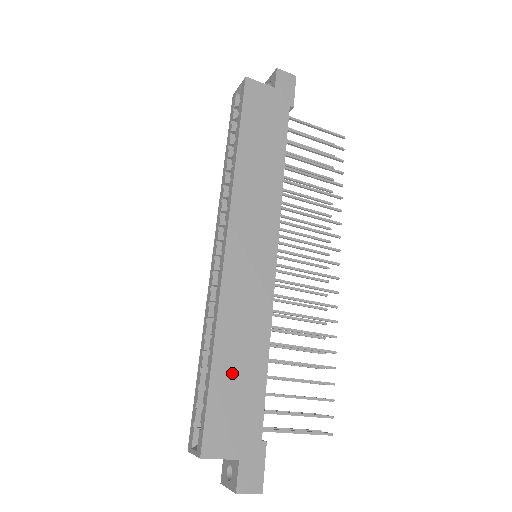
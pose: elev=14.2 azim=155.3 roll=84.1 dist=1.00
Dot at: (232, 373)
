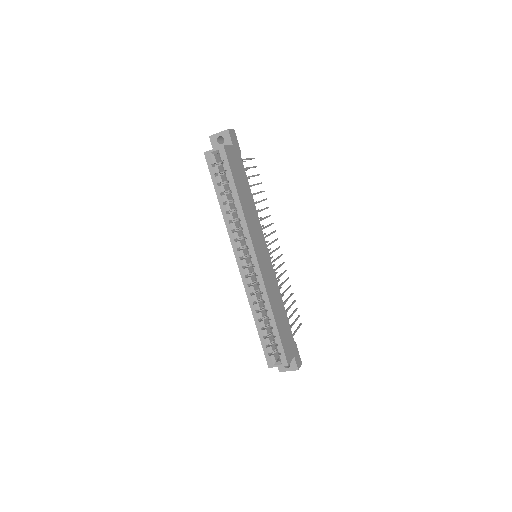
Dot at: (281, 322)
